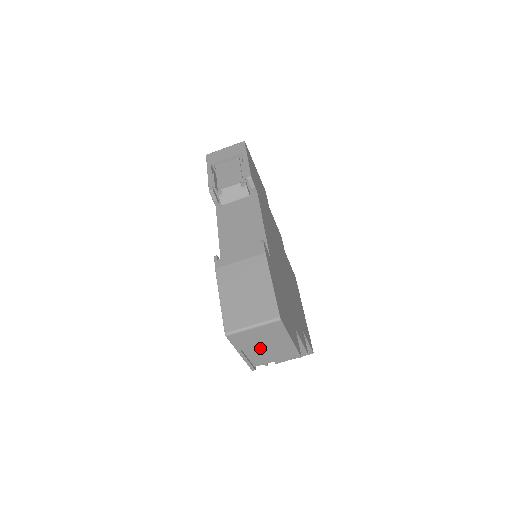
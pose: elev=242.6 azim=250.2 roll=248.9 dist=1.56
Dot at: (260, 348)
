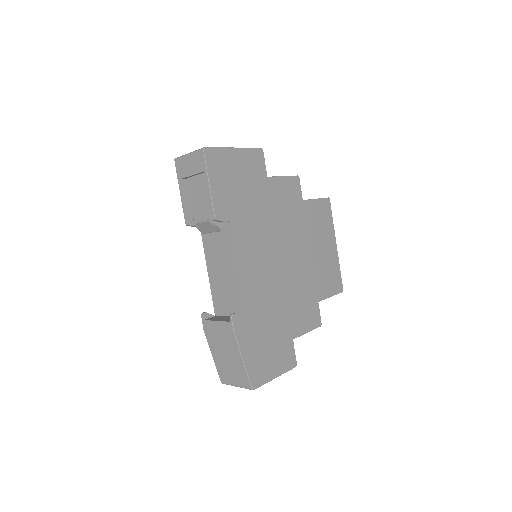
Dot at: occluded
